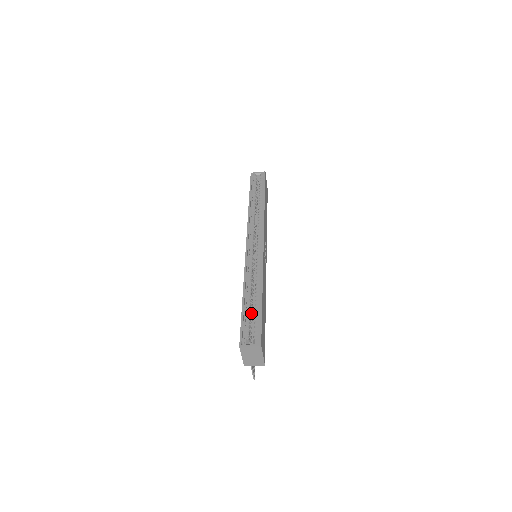
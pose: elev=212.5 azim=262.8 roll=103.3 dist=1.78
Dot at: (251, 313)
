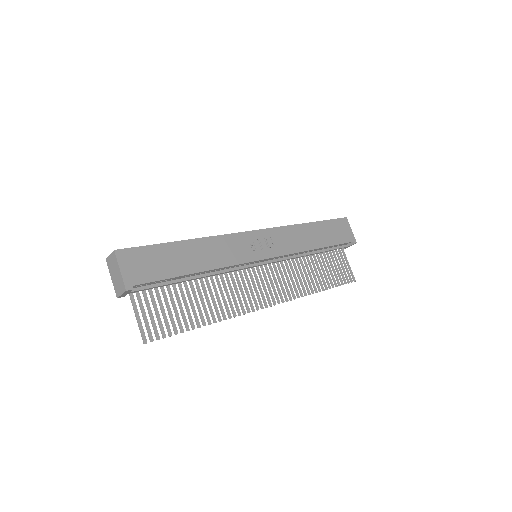
Dot at: occluded
